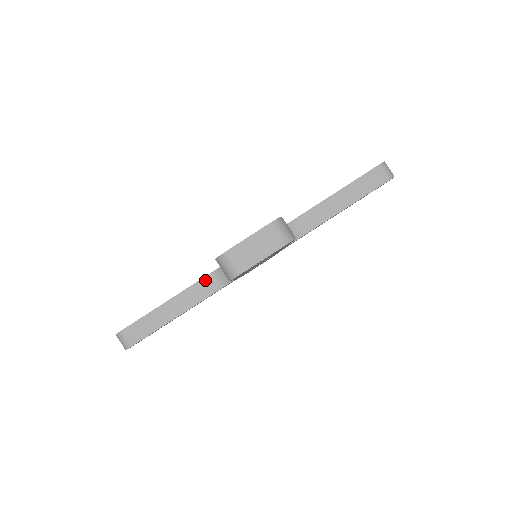
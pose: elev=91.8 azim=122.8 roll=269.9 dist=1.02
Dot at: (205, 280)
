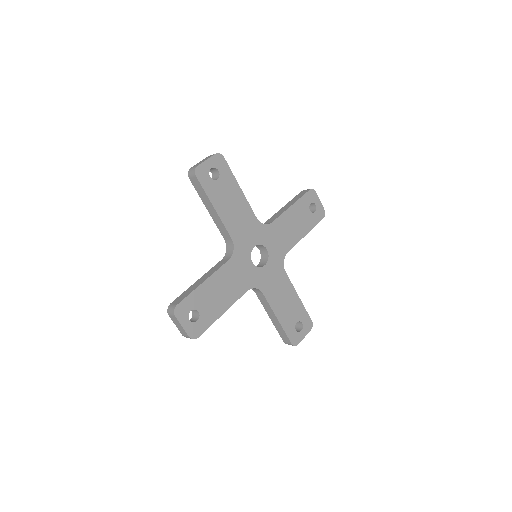
Dot at: (220, 262)
